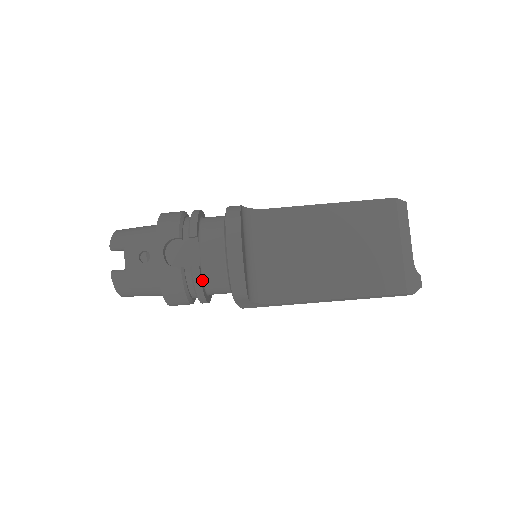
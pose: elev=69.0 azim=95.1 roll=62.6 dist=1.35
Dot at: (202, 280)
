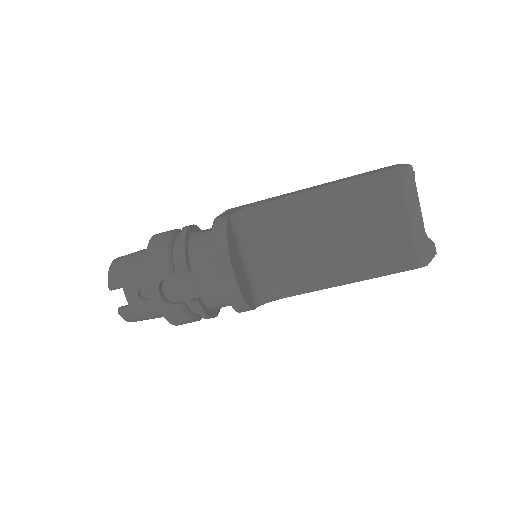
Dot at: (205, 306)
